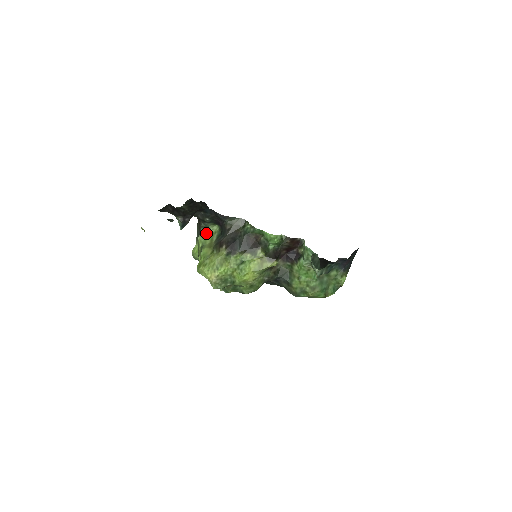
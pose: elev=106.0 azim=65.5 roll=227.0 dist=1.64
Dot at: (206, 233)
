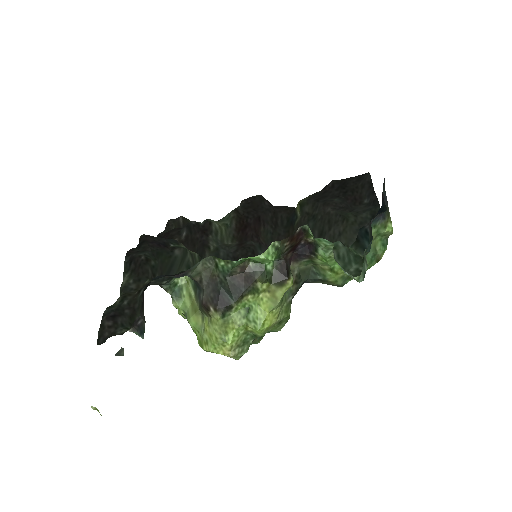
Dot at: (177, 292)
